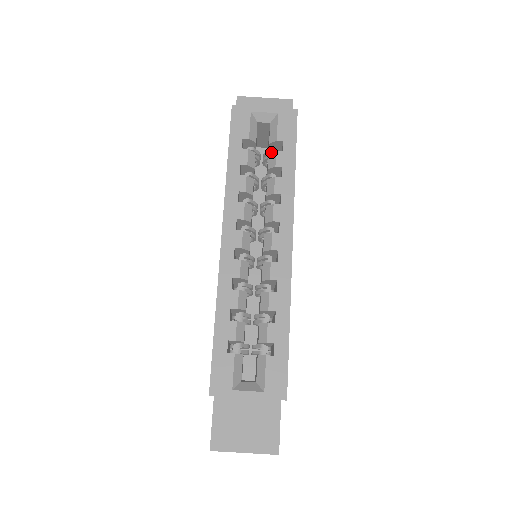
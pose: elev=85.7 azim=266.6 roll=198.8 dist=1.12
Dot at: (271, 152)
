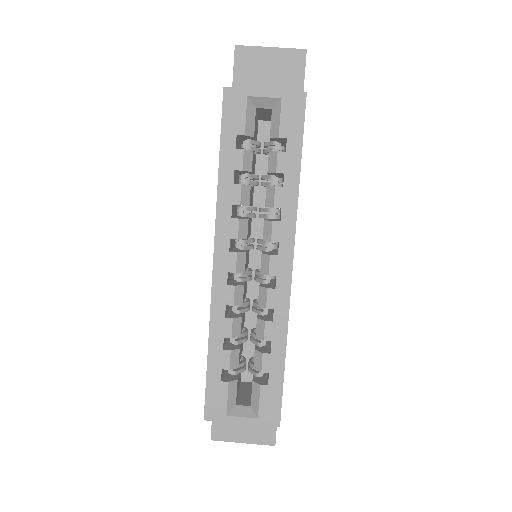
Dot at: occluded
